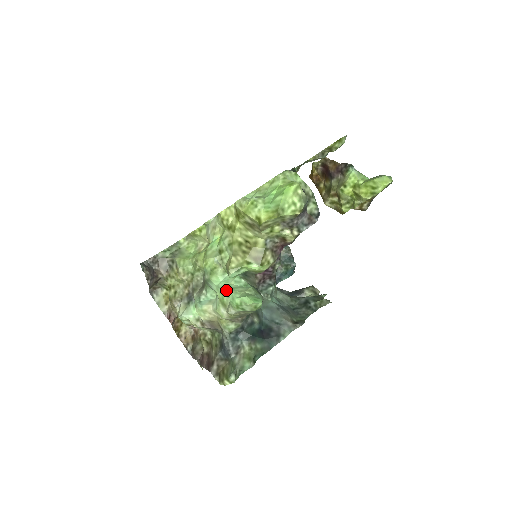
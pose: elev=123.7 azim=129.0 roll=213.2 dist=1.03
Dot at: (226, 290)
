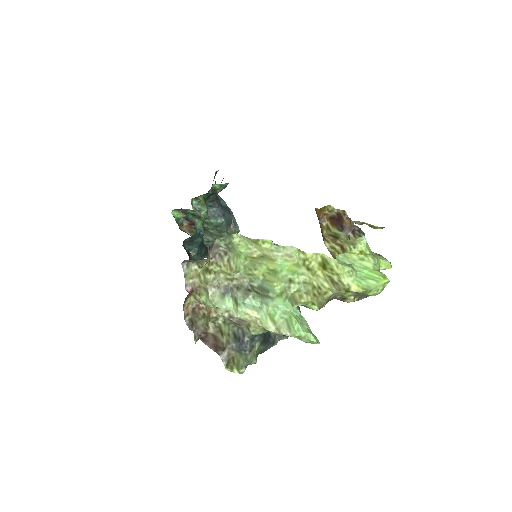
Dot at: (285, 314)
